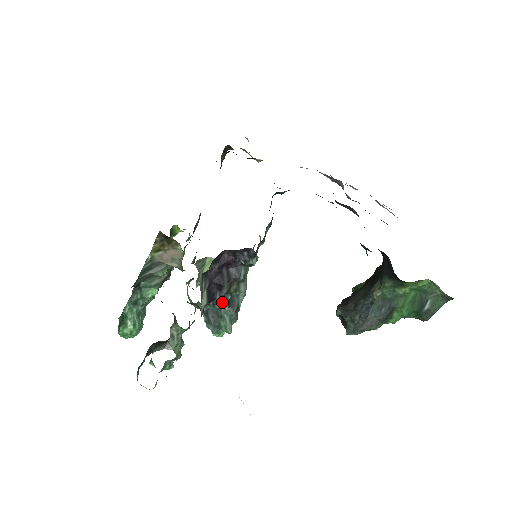
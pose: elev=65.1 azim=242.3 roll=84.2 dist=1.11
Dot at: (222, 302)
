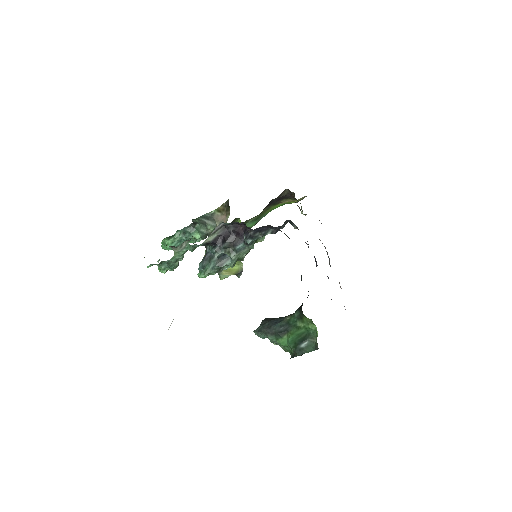
Dot at: (218, 250)
